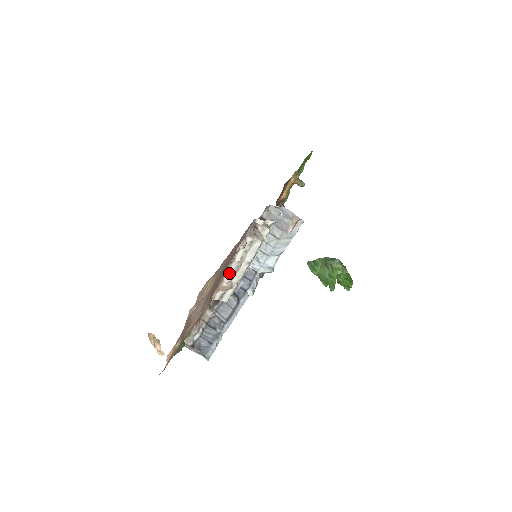
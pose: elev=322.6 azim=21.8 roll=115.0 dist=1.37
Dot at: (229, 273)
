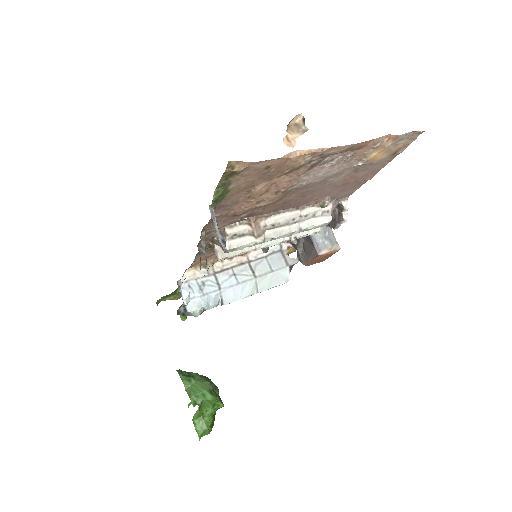
Dot at: (280, 217)
